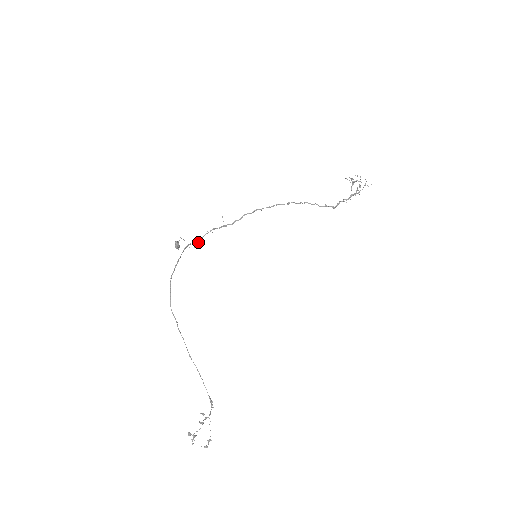
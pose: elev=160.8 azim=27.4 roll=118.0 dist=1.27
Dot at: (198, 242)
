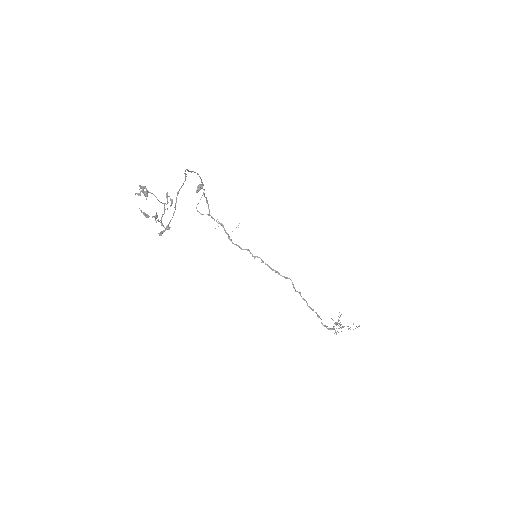
Dot at: (207, 214)
